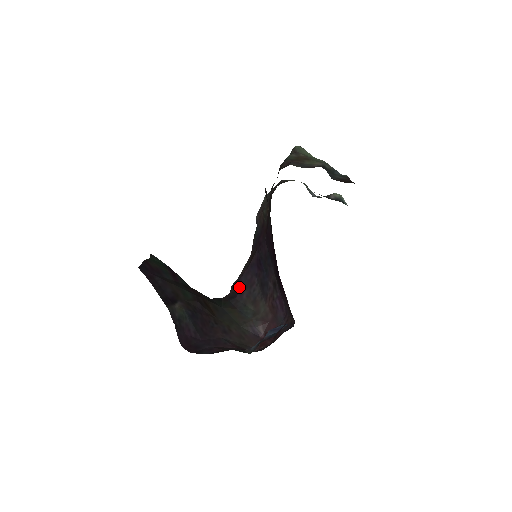
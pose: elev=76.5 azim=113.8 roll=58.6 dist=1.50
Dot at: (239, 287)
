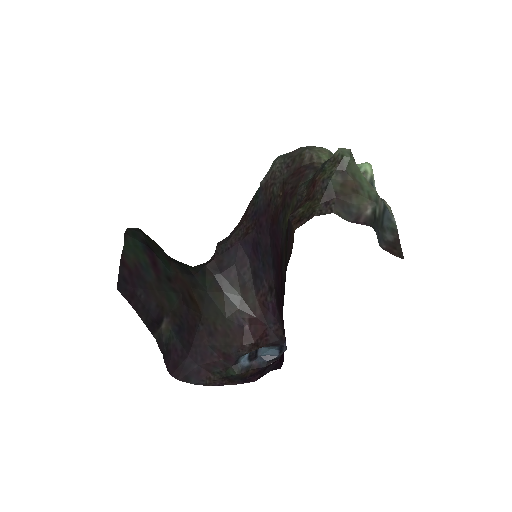
Dot at: (227, 260)
